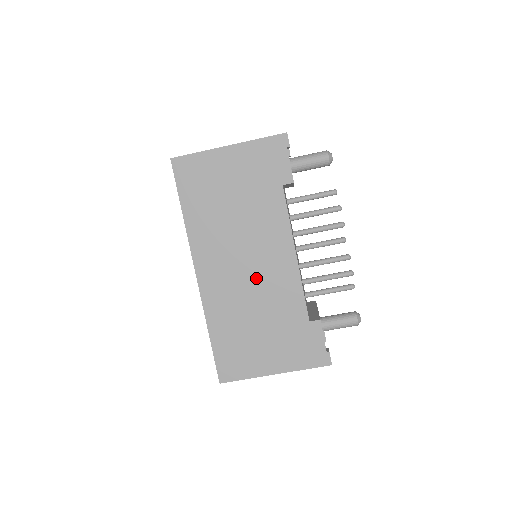
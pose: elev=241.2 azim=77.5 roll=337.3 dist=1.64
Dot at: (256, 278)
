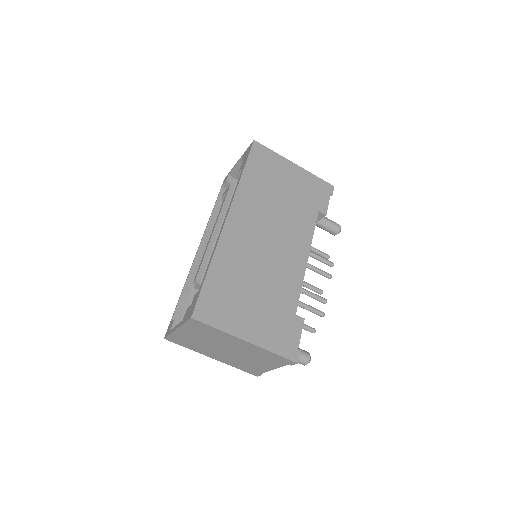
Dot at: (271, 254)
